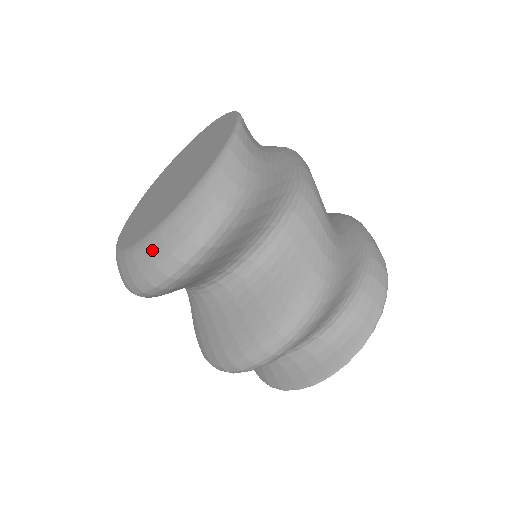
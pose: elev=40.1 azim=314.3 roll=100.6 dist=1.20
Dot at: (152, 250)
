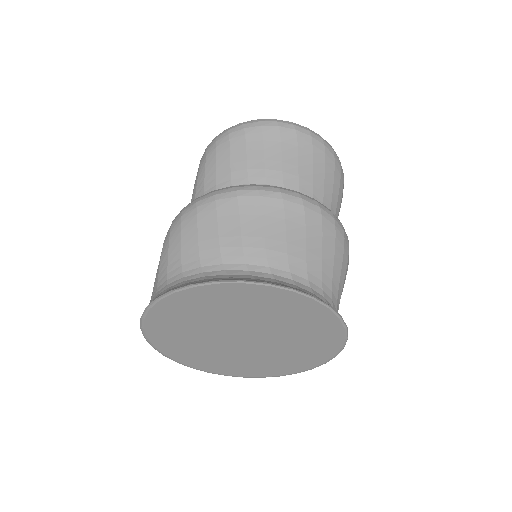
Dot at: occluded
